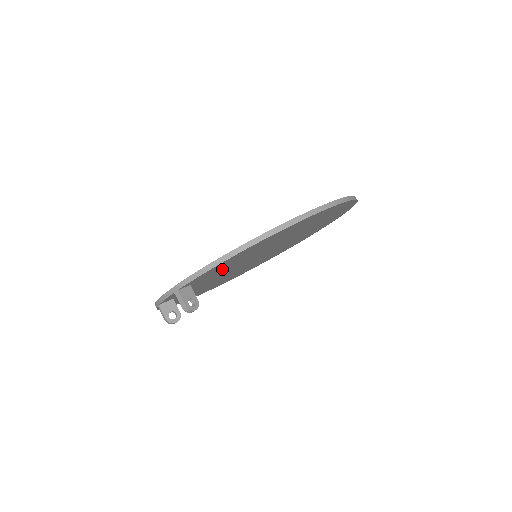
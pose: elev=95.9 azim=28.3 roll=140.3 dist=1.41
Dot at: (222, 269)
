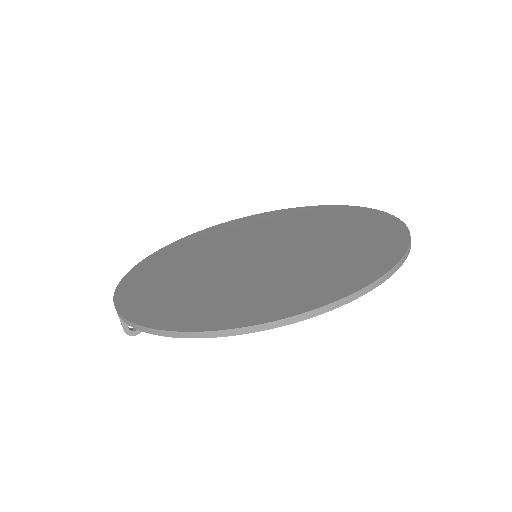
Dot at: occluded
